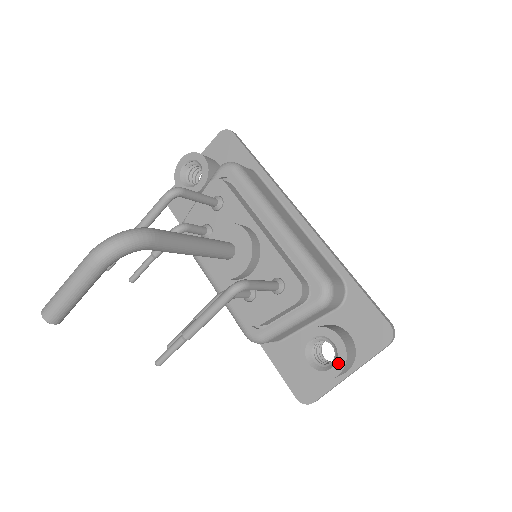
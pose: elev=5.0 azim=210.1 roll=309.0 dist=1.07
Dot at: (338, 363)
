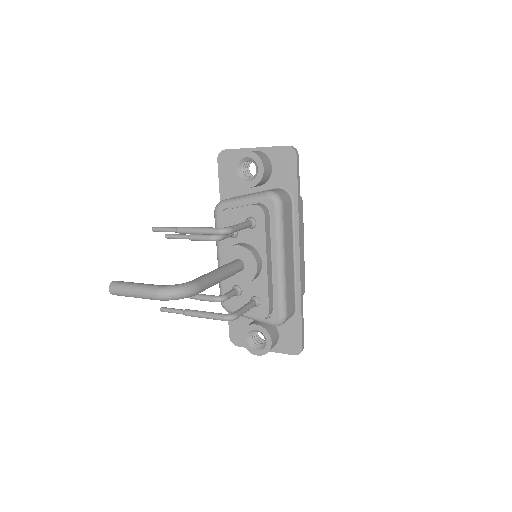
Dot at: (262, 351)
